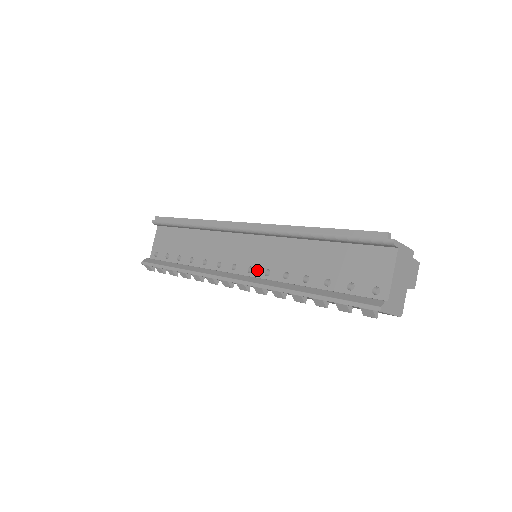
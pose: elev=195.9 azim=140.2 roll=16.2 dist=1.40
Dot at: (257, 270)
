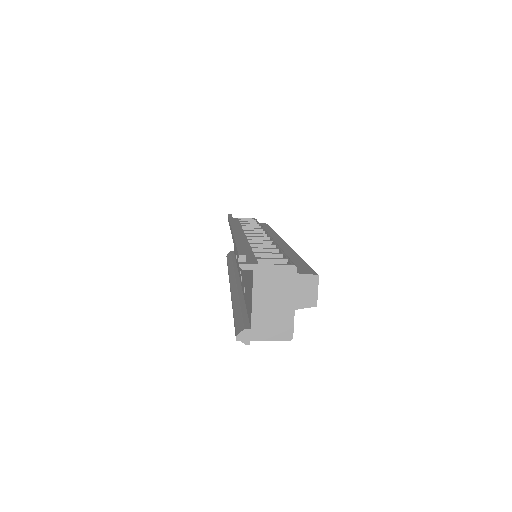
Dot at: (240, 275)
